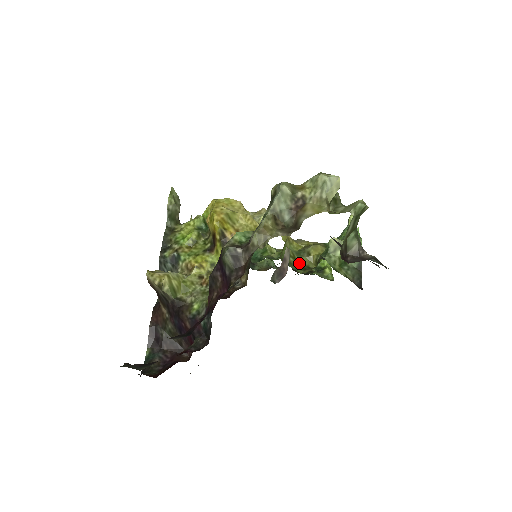
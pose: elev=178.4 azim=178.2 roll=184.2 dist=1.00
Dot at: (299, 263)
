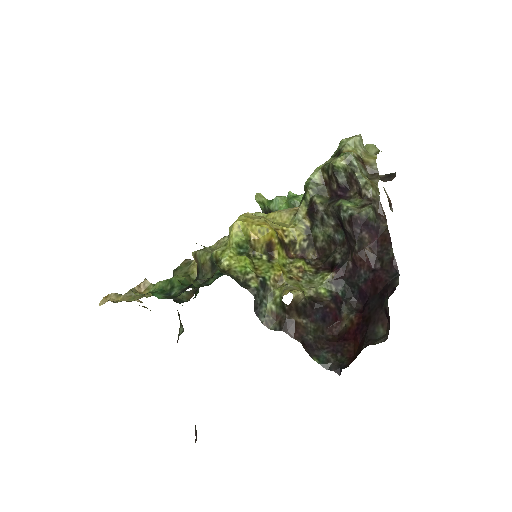
Dot at: occluded
